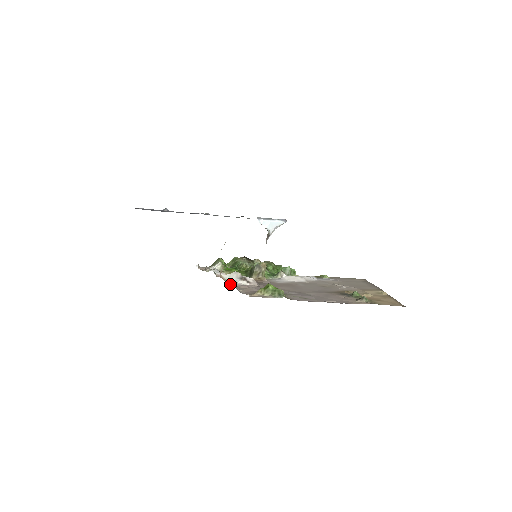
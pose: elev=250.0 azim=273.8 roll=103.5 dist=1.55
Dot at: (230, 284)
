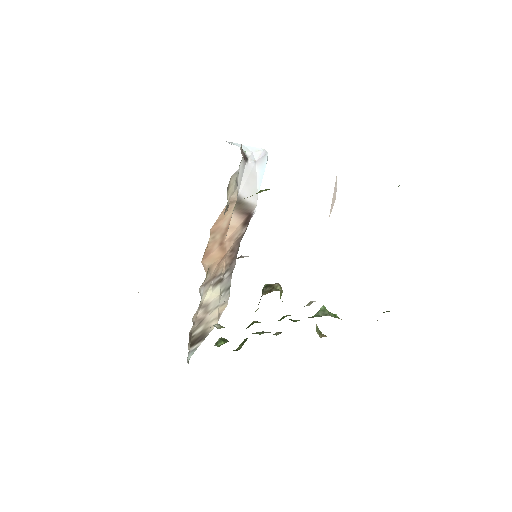
Dot at: occluded
